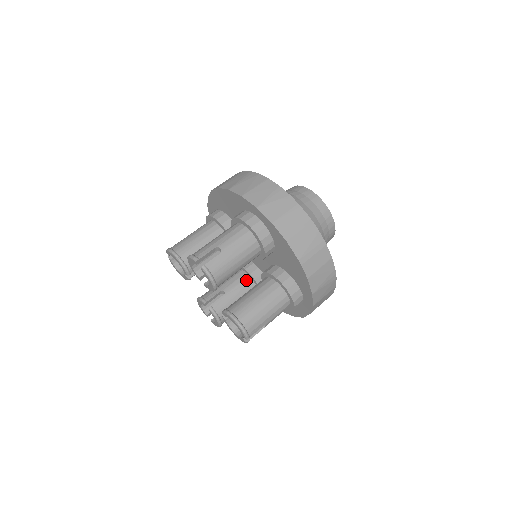
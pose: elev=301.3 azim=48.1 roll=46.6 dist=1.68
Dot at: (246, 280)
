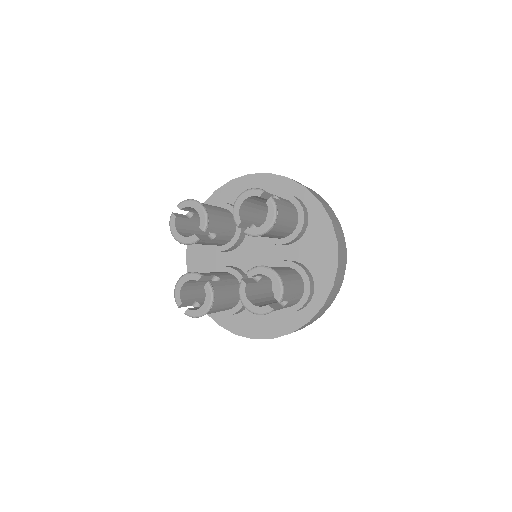
Dot at: (235, 280)
